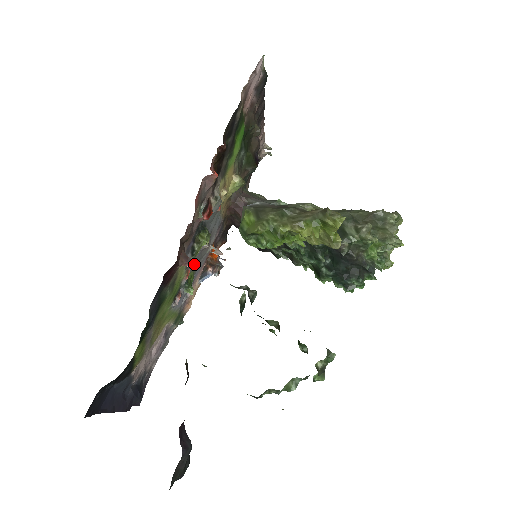
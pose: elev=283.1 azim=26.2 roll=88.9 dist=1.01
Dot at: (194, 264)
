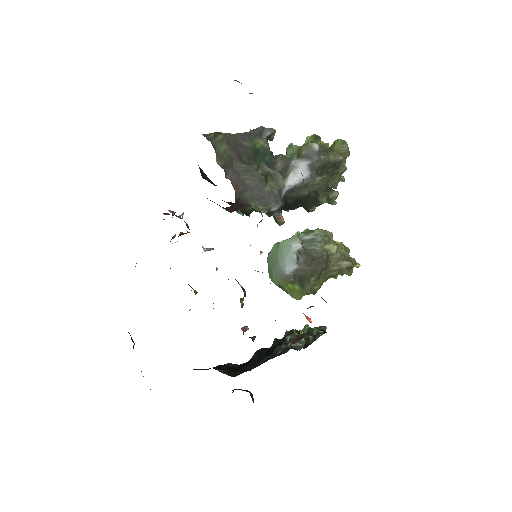
Dot at: occluded
